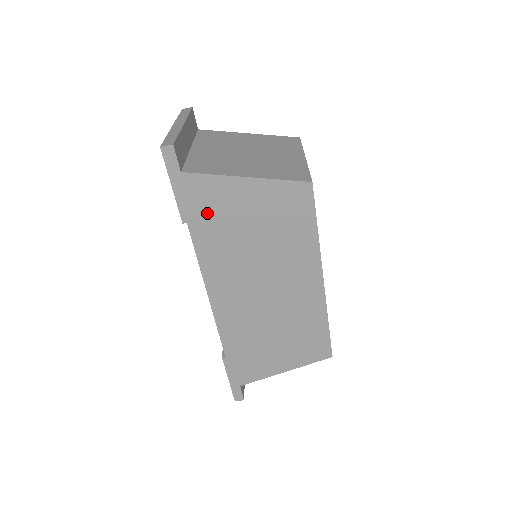
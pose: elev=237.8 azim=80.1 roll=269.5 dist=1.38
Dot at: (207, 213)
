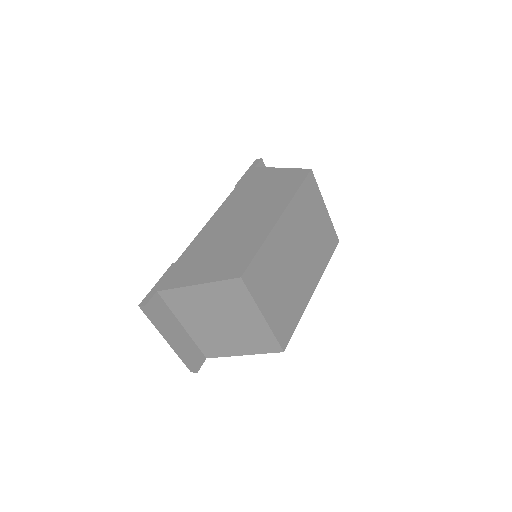
Dot at: occluded
